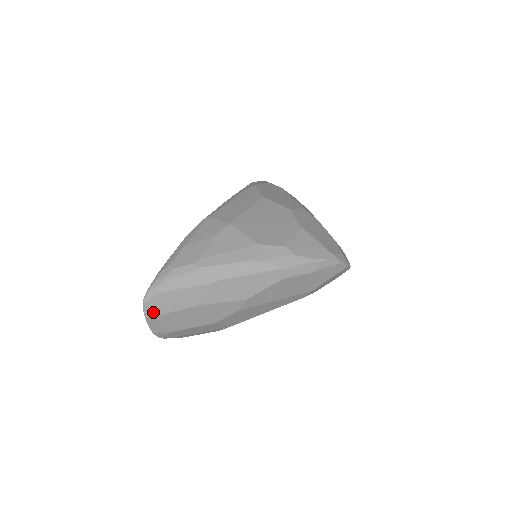
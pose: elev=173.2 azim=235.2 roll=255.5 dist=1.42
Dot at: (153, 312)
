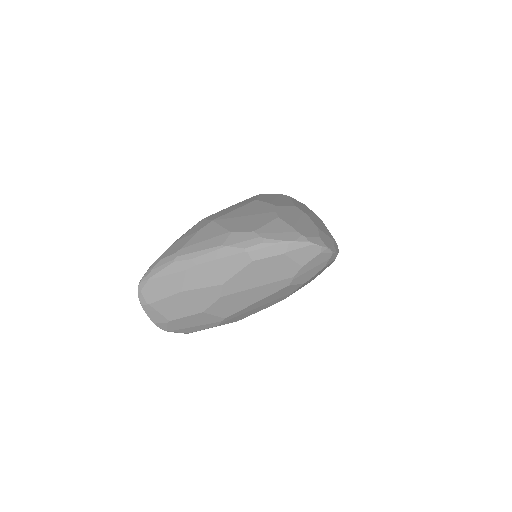
Dot at: (146, 300)
